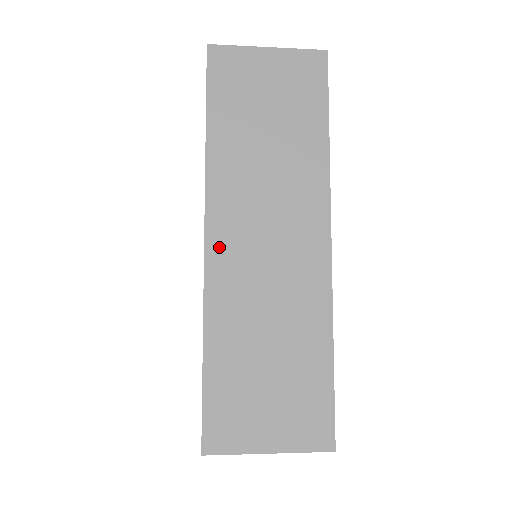
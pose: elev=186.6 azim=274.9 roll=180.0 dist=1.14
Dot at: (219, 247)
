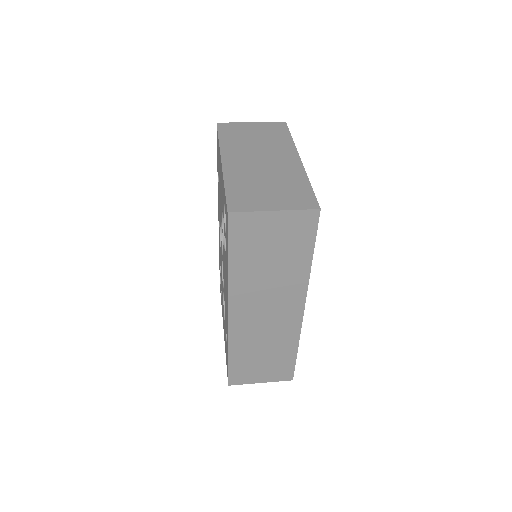
Dot at: (237, 318)
